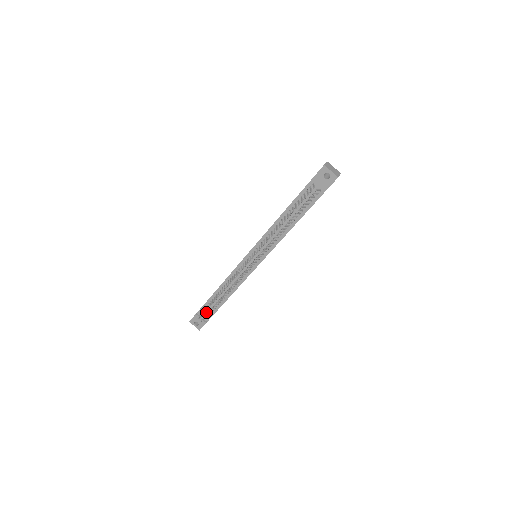
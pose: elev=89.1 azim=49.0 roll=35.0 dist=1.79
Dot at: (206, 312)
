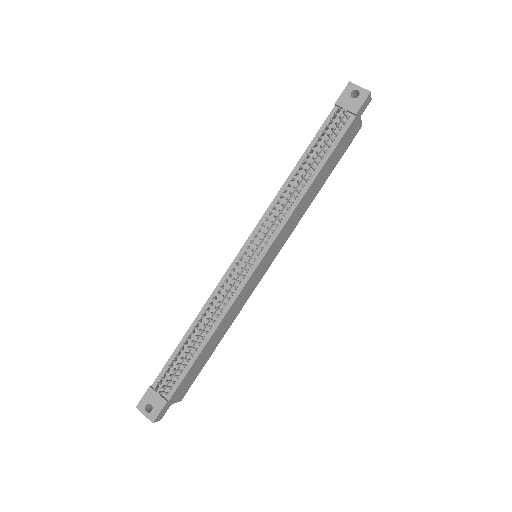
Dot at: occluded
